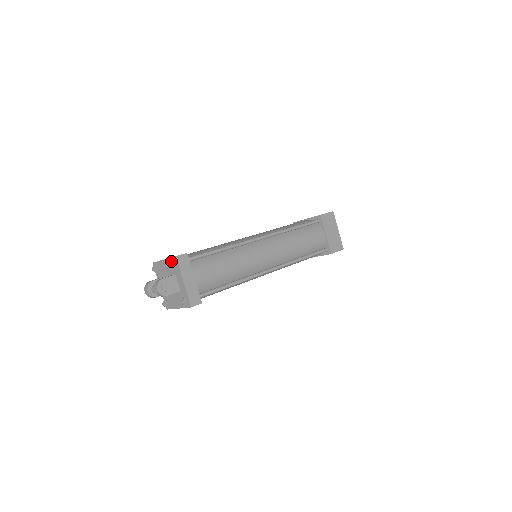
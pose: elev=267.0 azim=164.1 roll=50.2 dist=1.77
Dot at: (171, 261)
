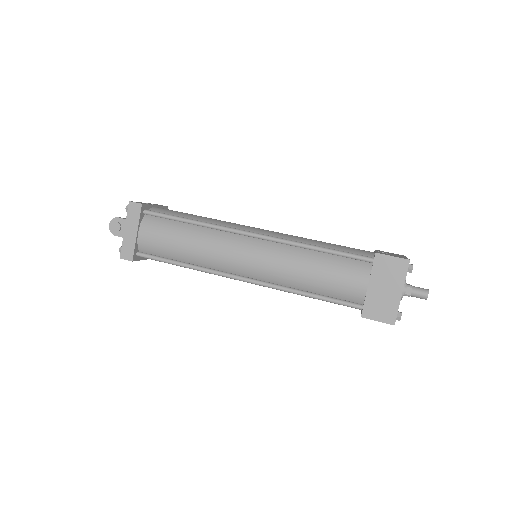
Dot at: occluded
